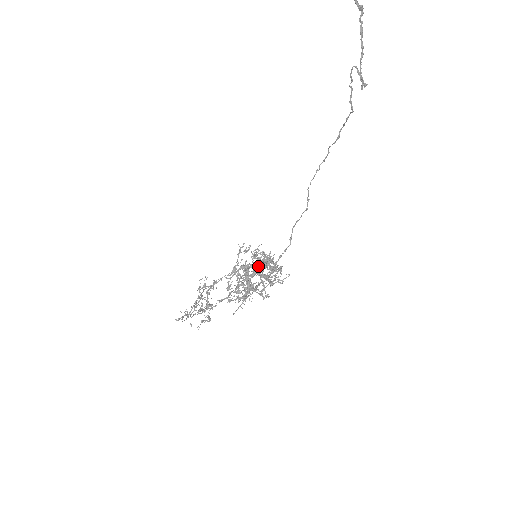
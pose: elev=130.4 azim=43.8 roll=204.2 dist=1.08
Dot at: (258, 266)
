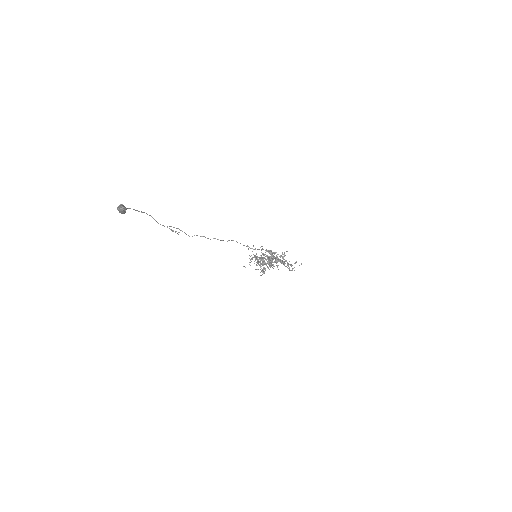
Dot at: (258, 261)
